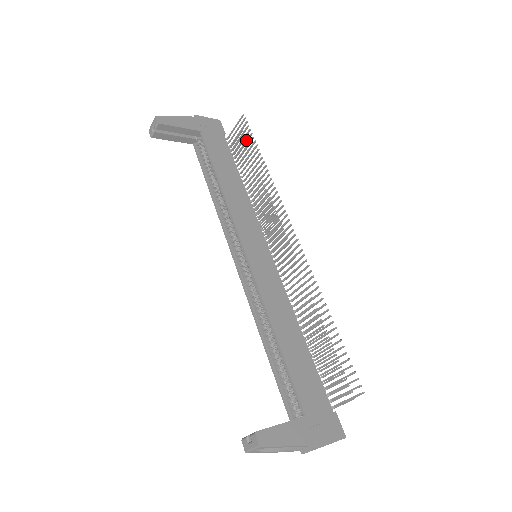
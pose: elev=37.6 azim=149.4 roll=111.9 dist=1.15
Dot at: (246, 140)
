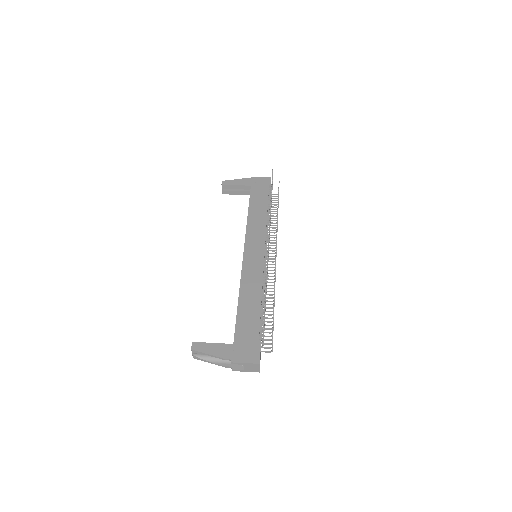
Dot at: occluded
